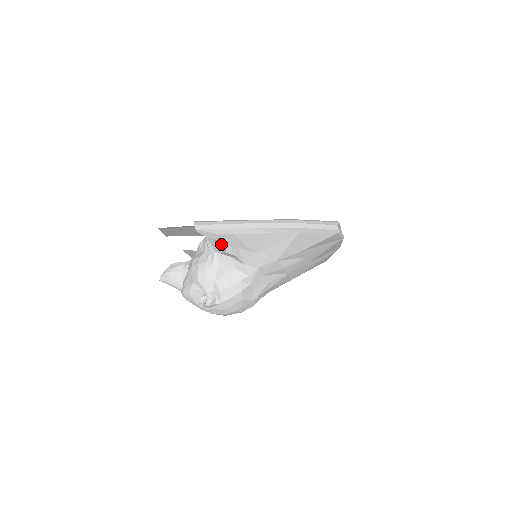
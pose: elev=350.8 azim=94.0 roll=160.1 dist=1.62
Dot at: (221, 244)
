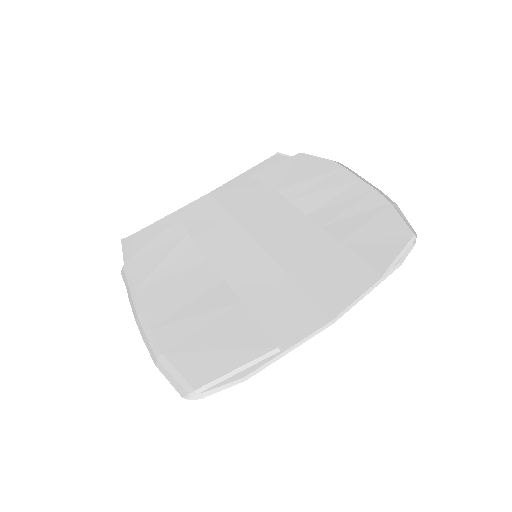
Dot at: occluded
